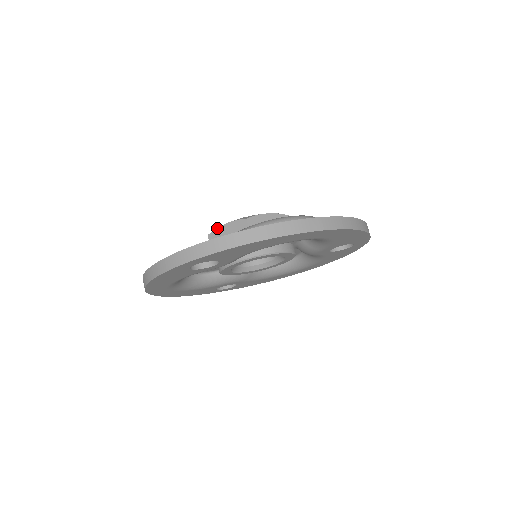
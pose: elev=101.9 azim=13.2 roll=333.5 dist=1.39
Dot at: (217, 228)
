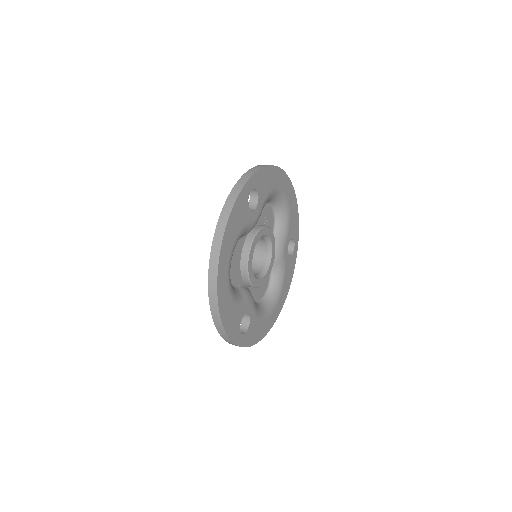
Dot at: occluded
